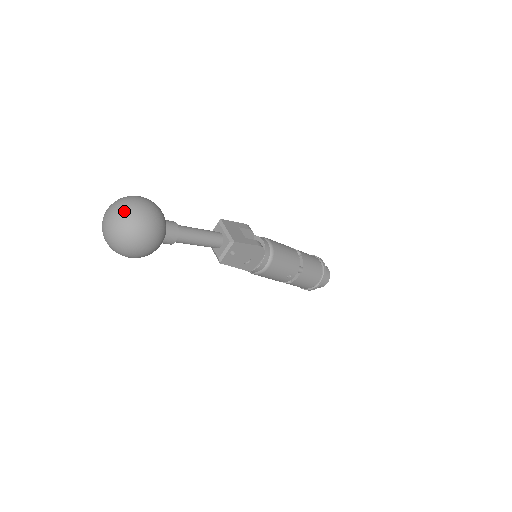
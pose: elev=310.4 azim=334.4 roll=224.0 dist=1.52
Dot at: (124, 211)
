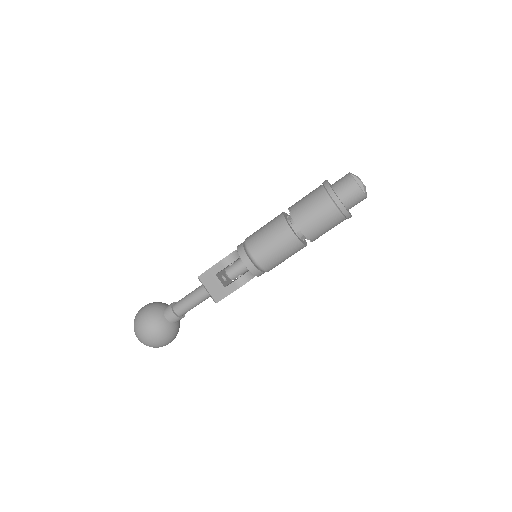
Dot at: (141, 342)
